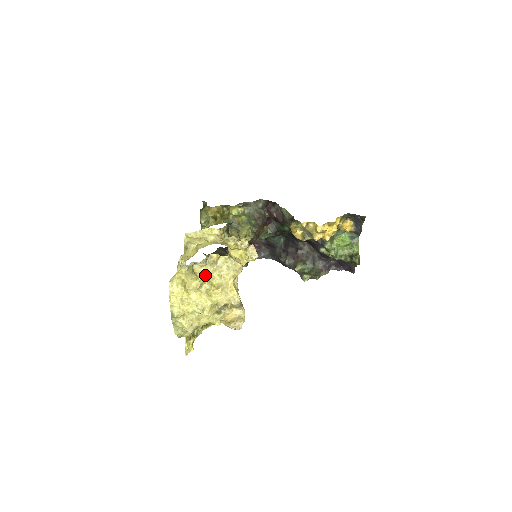
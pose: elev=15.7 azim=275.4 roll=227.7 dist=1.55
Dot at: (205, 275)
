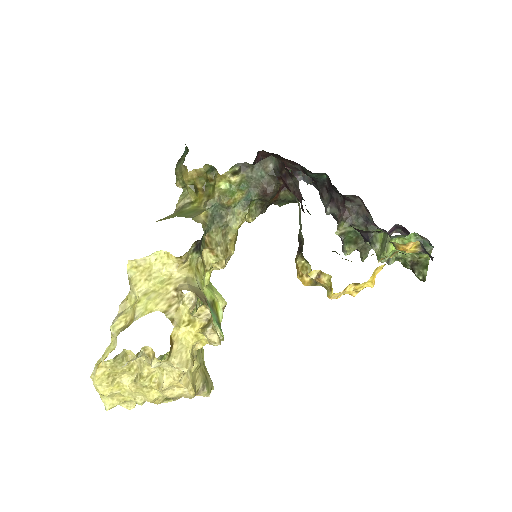
Dot at: (140, 366)
